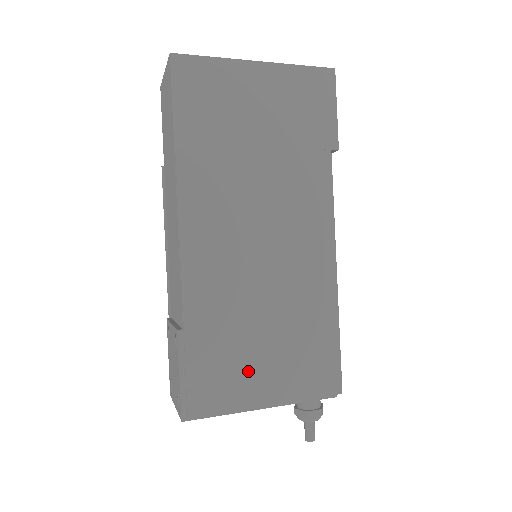
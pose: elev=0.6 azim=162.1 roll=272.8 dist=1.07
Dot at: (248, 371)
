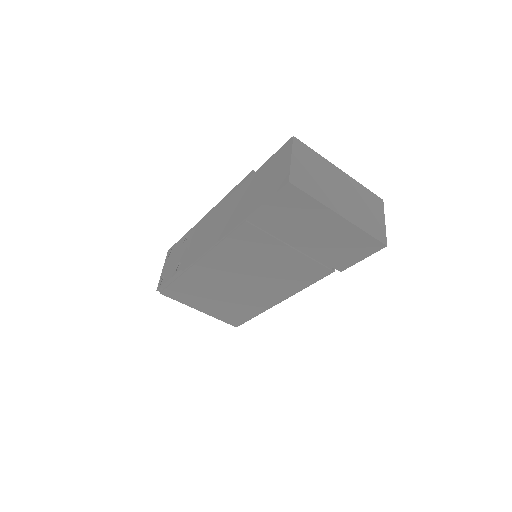
Dot at: (200, 299)
